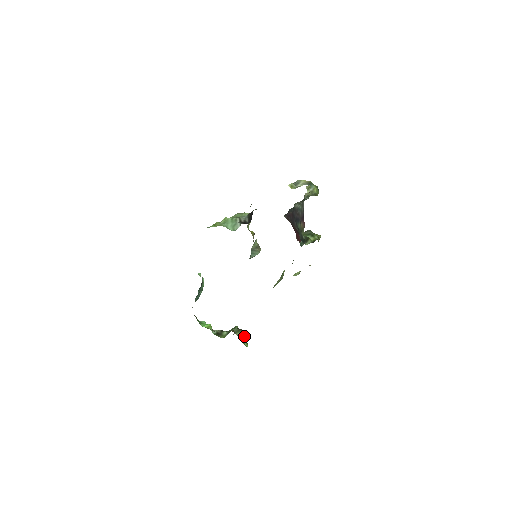
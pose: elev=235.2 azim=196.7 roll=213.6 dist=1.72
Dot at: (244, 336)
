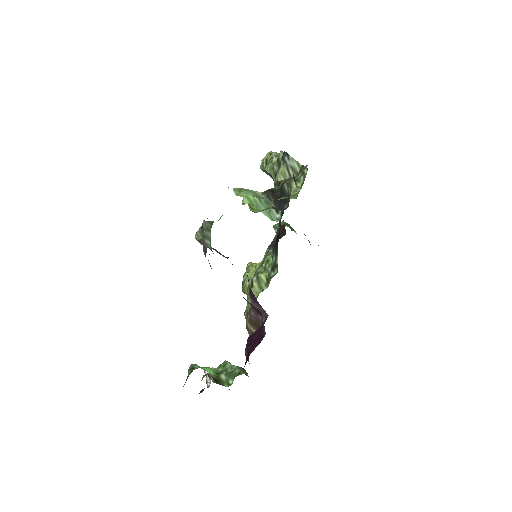
Dot at: occluded
